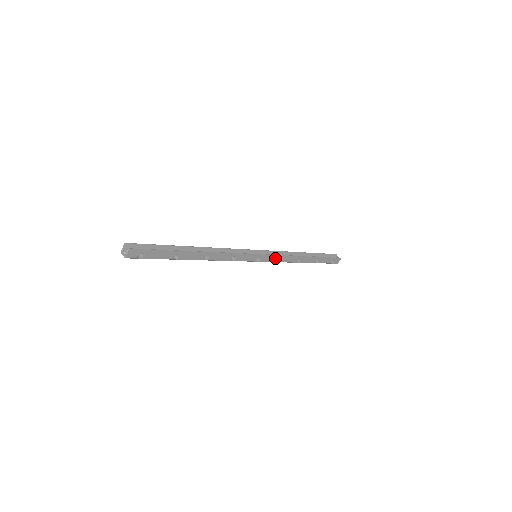
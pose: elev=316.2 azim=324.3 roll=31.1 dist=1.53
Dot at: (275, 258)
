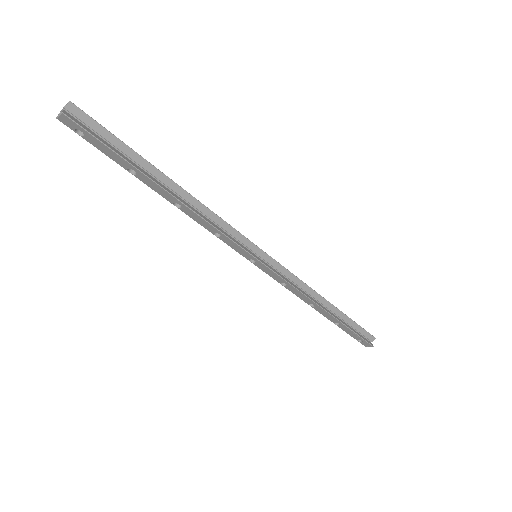
Dot at: (279, 278)
